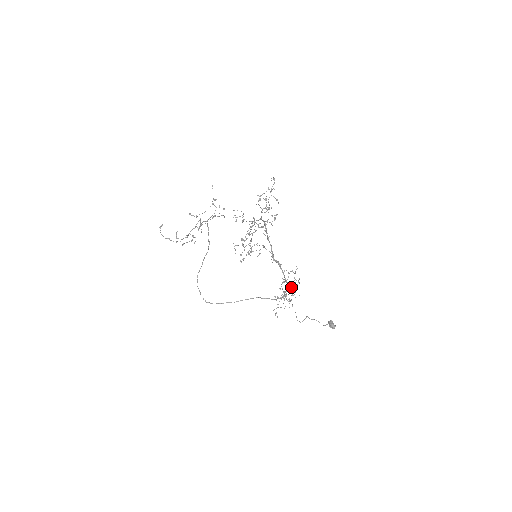
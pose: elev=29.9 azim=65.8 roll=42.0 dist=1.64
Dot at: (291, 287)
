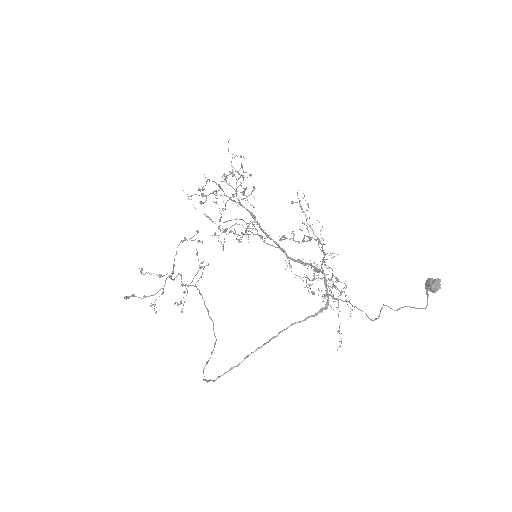
Dot at: occluded
